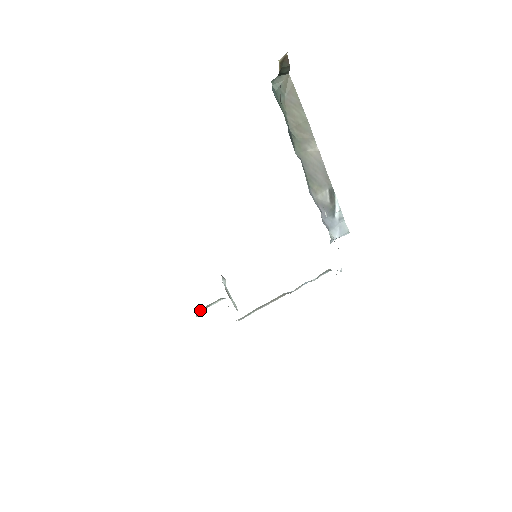
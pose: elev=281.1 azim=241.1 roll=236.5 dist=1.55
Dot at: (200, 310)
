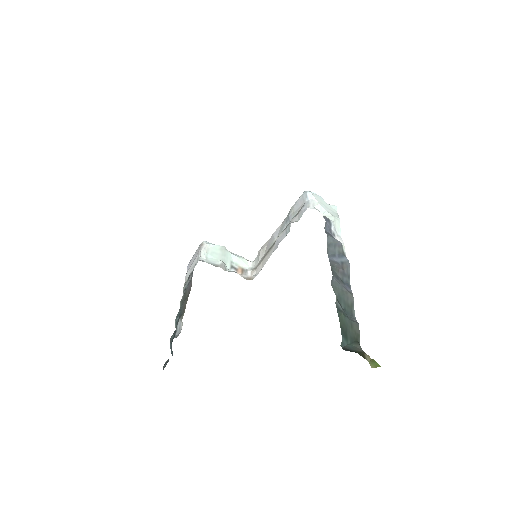
Dot at: occluded
